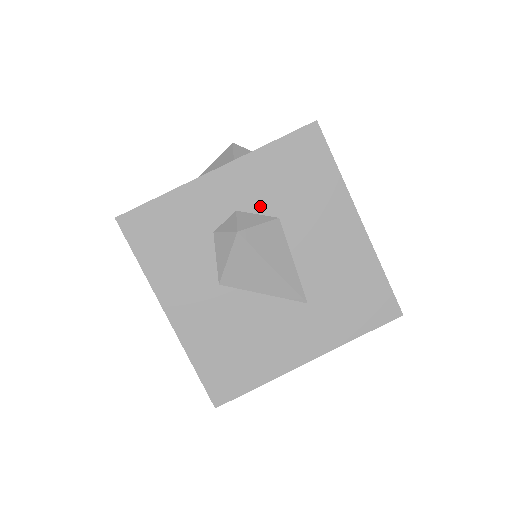
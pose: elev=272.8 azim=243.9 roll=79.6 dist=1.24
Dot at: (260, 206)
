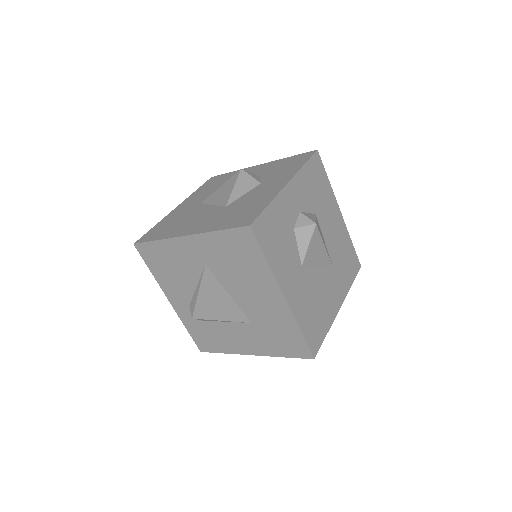
Dot at: (308, 207)
